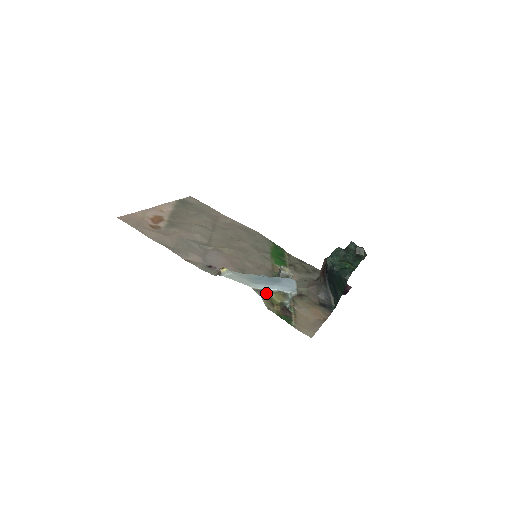
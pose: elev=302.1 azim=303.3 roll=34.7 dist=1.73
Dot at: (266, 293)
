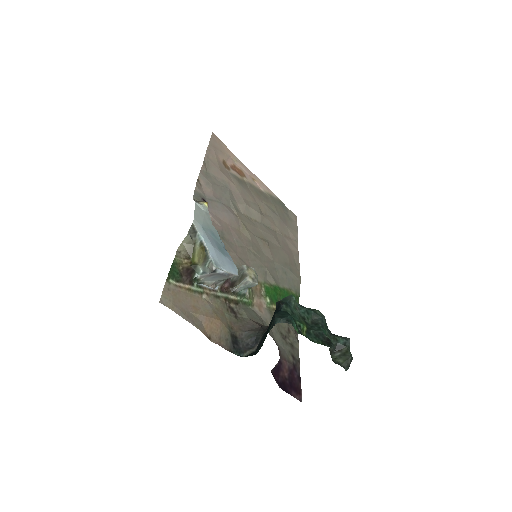
Dot at: (196, 239)
